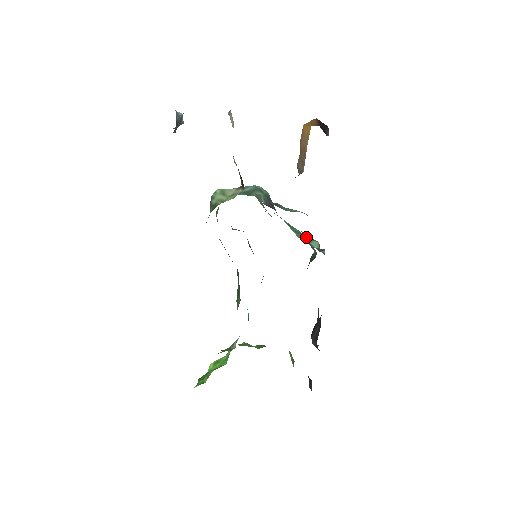
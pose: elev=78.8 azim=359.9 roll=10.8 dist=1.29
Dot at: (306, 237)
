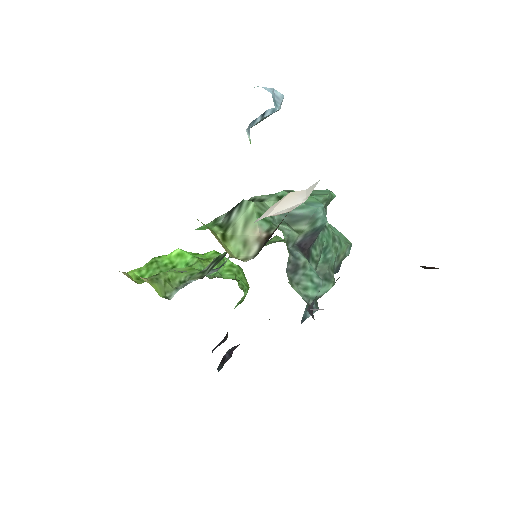
Dot at: (325, 274)
